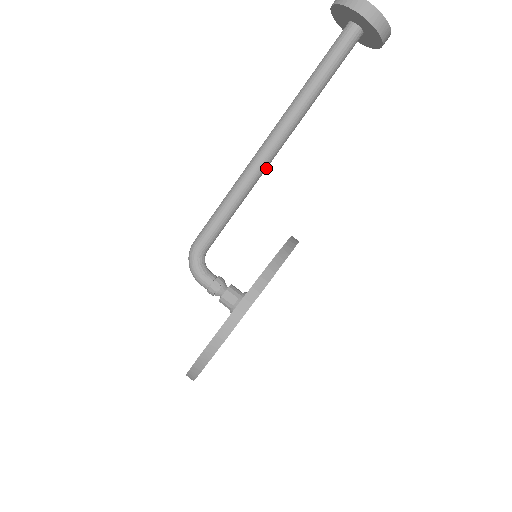
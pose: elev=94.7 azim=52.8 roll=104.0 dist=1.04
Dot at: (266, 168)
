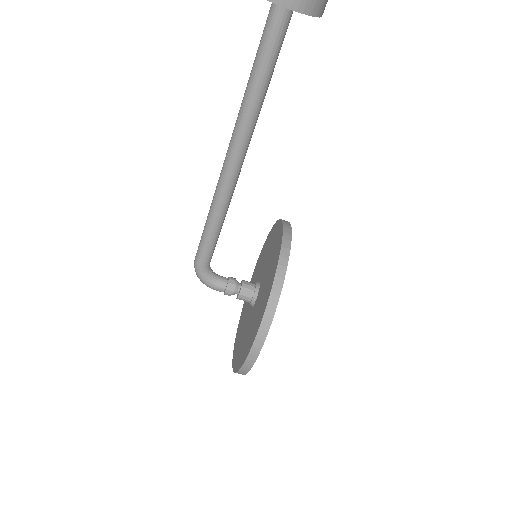
Dot at: occluded
